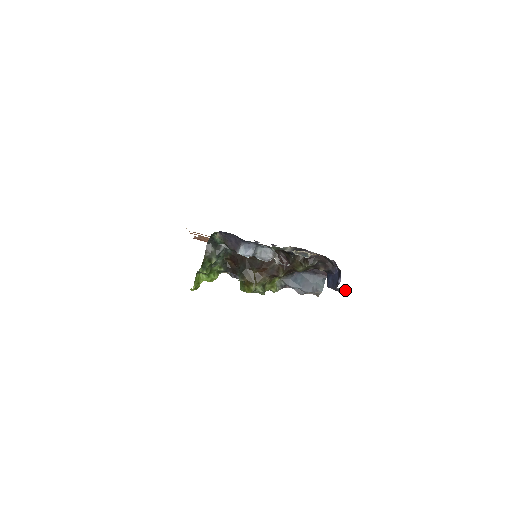
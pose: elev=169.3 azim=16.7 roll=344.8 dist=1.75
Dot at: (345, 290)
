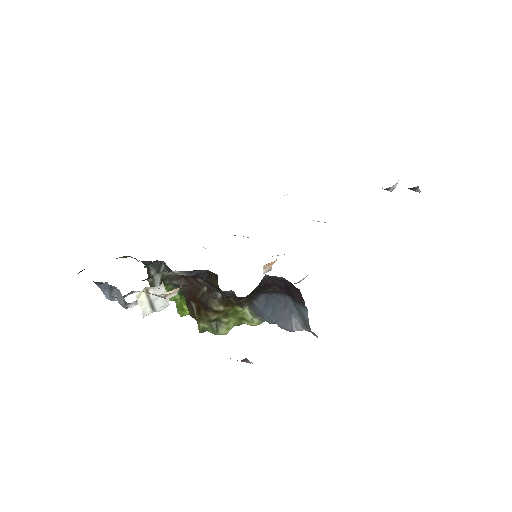
Dot at: (246, 360)
